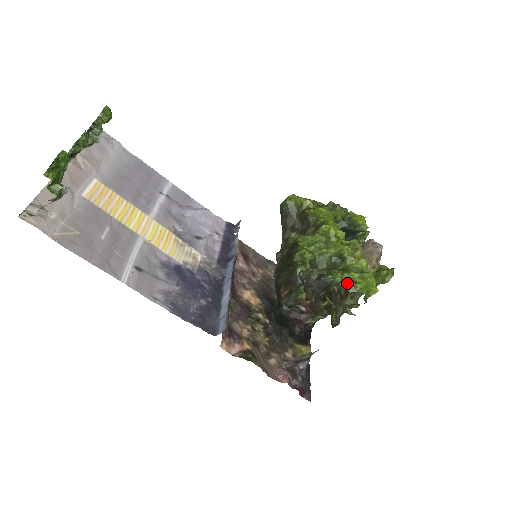
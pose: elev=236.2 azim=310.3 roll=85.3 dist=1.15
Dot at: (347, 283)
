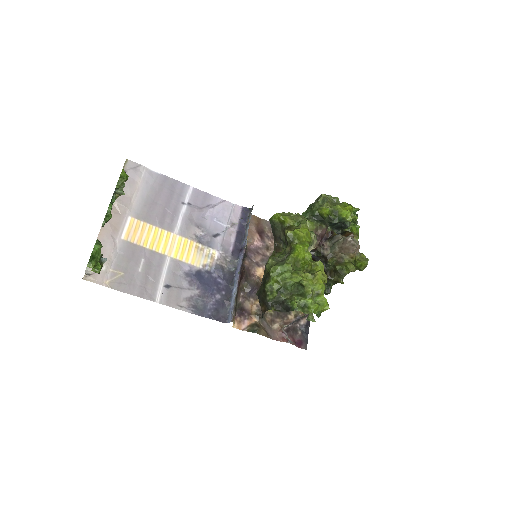
Dot at: (303, 307)
